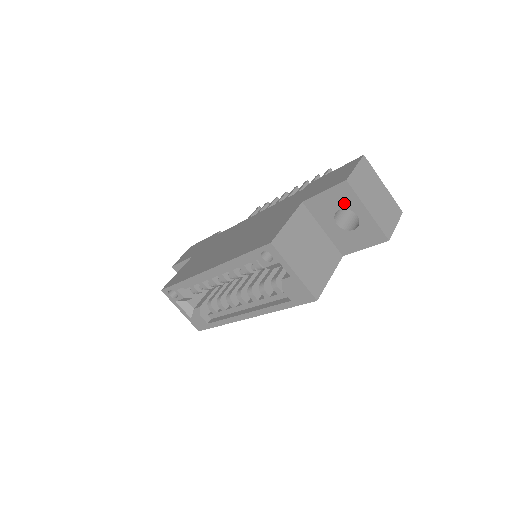
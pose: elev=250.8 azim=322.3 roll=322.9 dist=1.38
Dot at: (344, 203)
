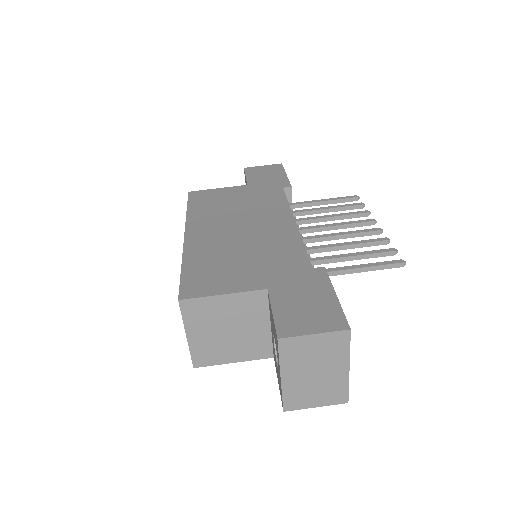
Dot at: (276, 343)
